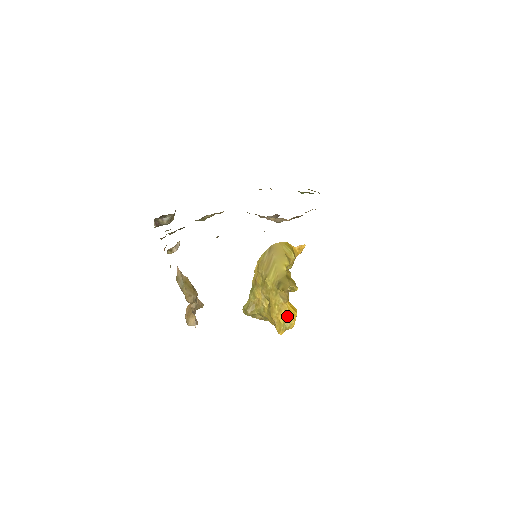
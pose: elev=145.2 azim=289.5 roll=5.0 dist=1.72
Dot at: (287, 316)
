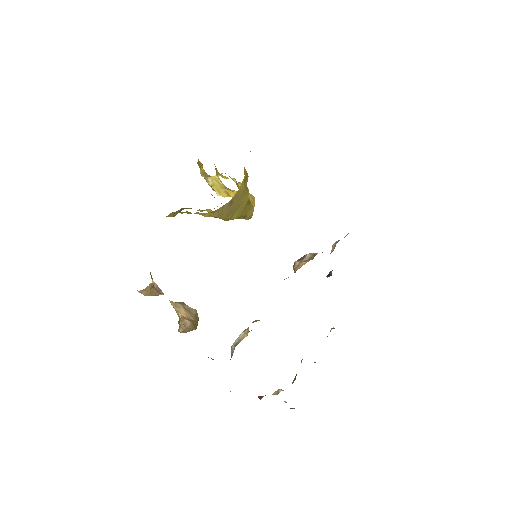
Dot at: occluded
